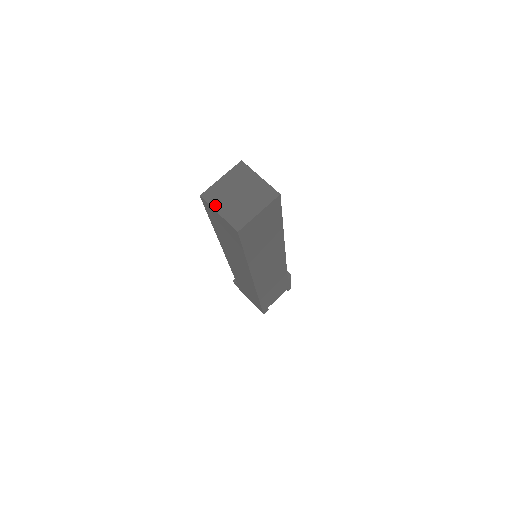
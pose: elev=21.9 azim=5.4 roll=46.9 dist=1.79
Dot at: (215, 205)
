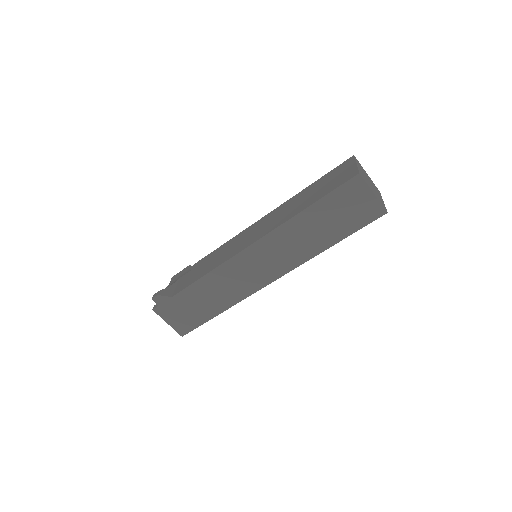
Dot at: (369, 185)
